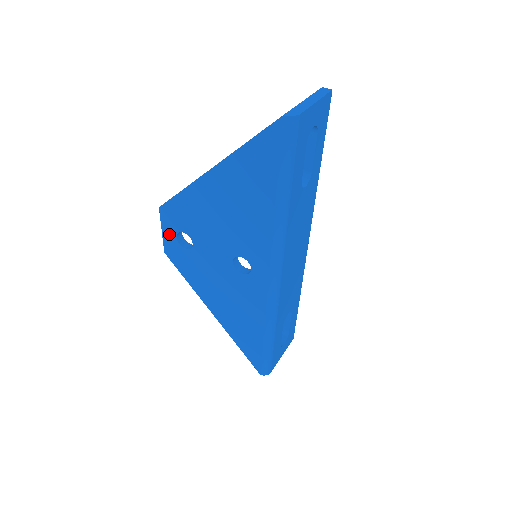
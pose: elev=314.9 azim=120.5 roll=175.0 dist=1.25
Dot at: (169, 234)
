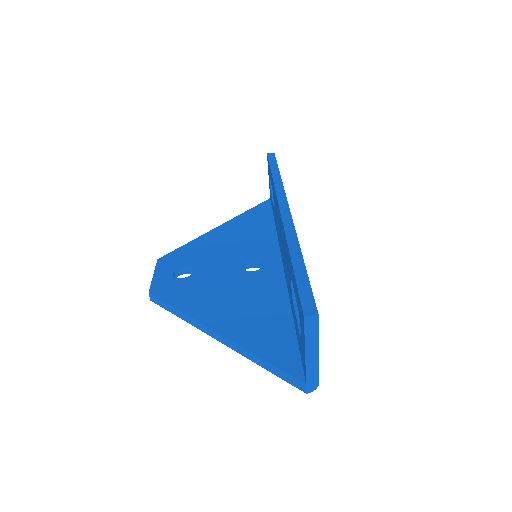
Dot at: occluded
